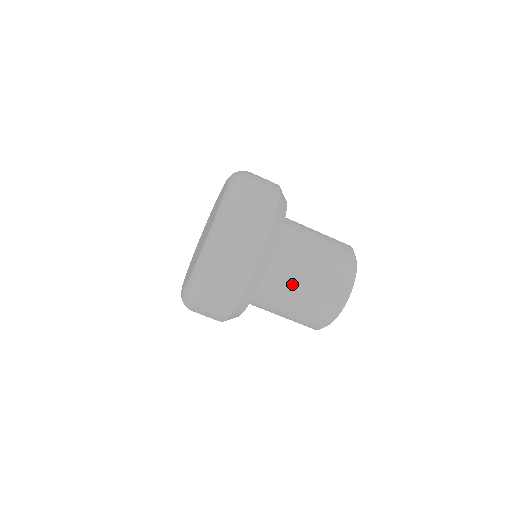
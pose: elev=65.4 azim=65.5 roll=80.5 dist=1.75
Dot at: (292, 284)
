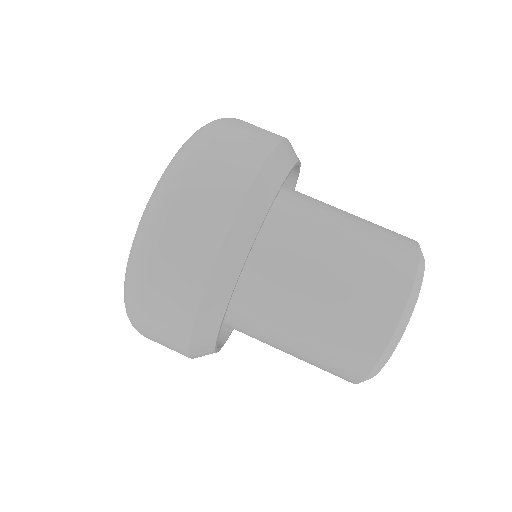
Dot at: (298, 294)
